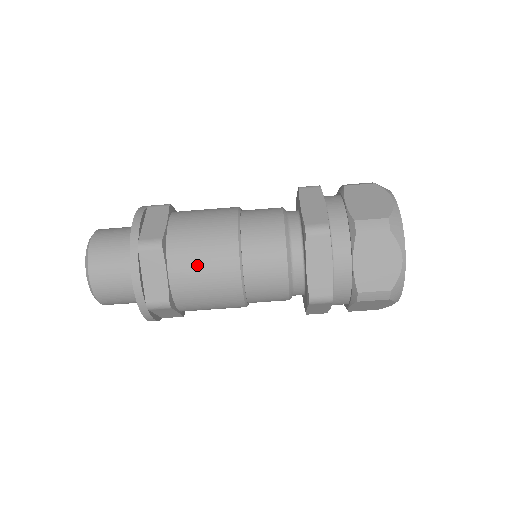
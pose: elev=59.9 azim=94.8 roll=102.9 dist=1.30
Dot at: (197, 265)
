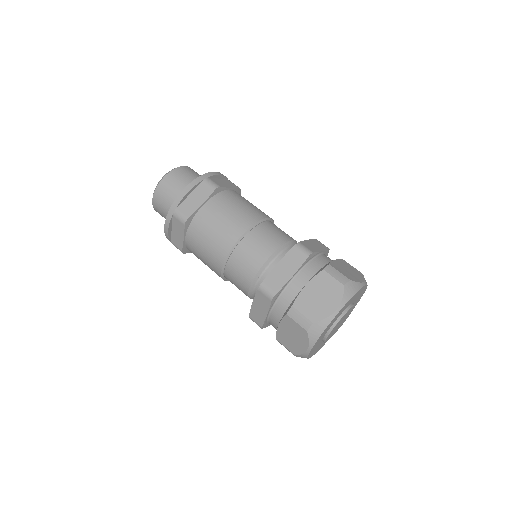
Dot at: (248, 201)
